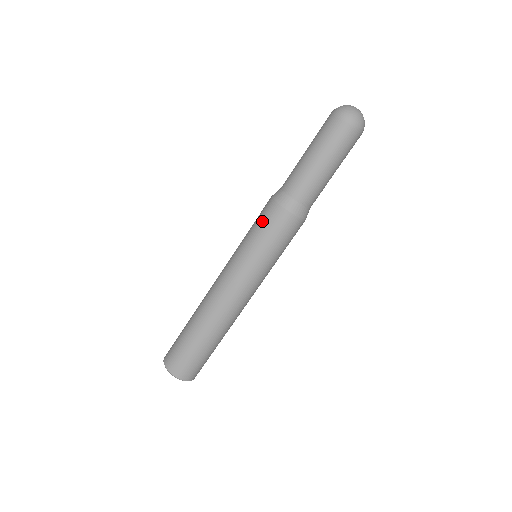
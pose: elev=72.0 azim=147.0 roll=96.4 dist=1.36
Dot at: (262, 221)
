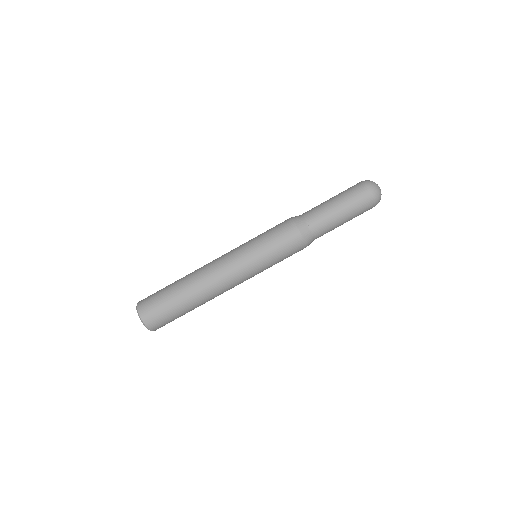
Dot at: (274, 227)
